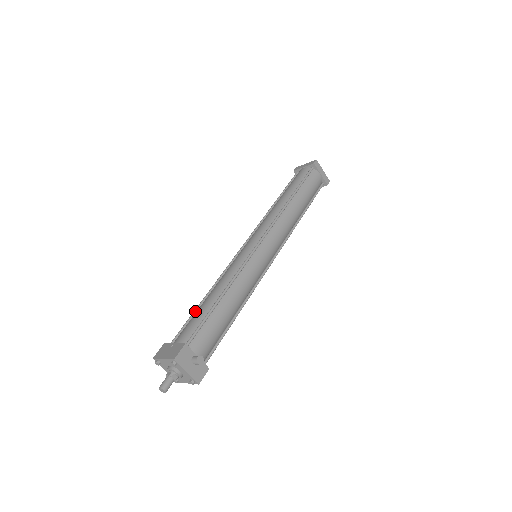
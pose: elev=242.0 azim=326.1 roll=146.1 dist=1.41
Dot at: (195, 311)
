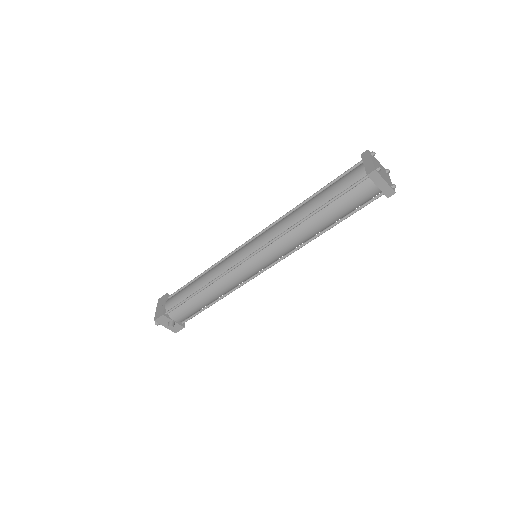
Dot at: (191, 281)
